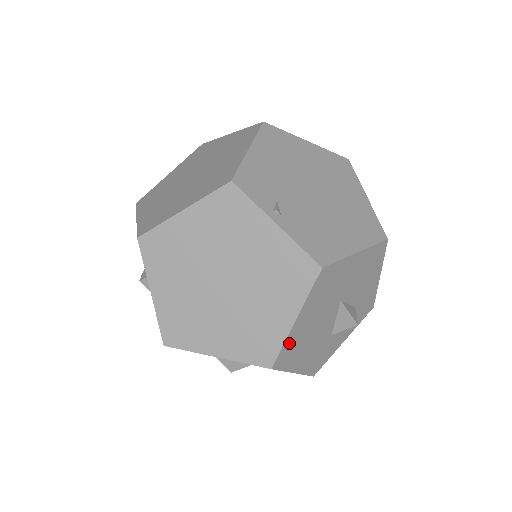
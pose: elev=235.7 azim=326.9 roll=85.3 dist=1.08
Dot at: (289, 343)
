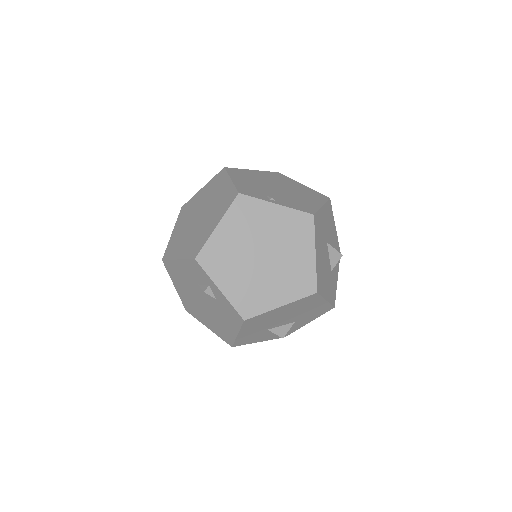
Dot at: (318, 272)
